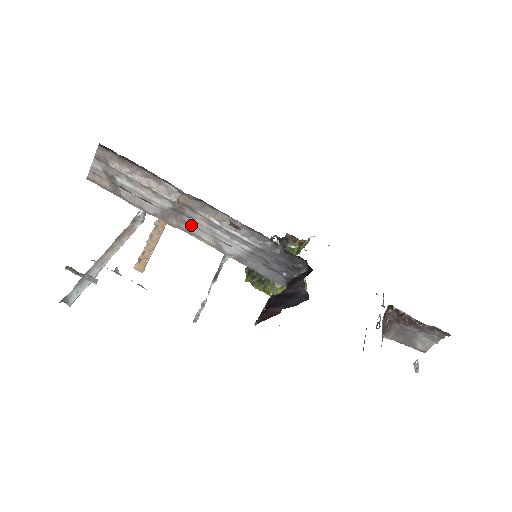
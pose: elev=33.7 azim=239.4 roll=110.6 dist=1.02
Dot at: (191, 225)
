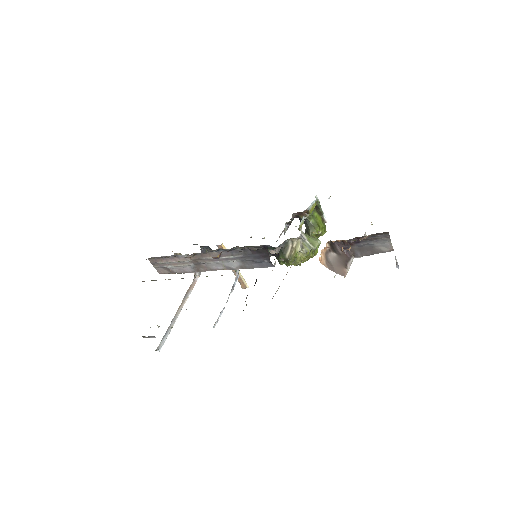
Dot at: occluded
